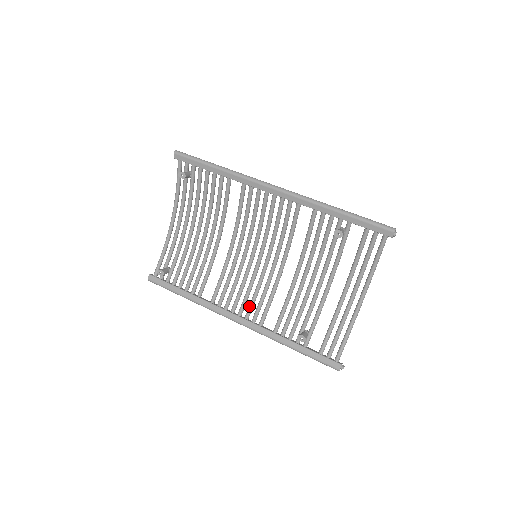
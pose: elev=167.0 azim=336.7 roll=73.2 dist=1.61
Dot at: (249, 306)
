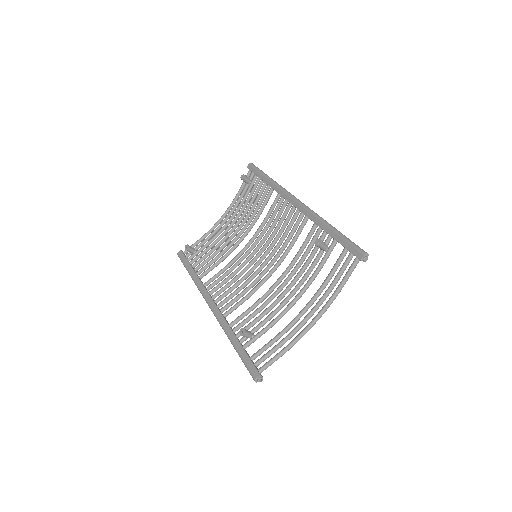
Dot at: (227, 297)
